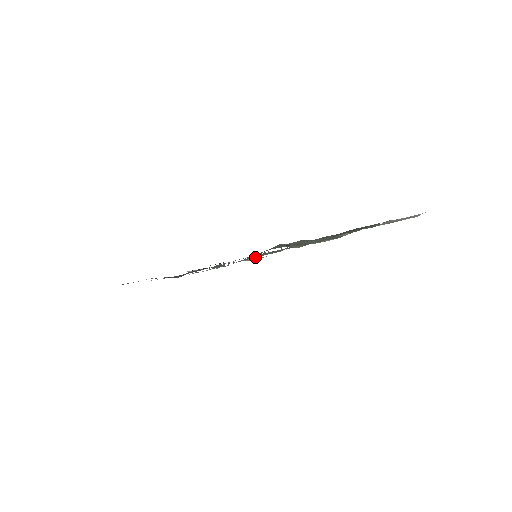
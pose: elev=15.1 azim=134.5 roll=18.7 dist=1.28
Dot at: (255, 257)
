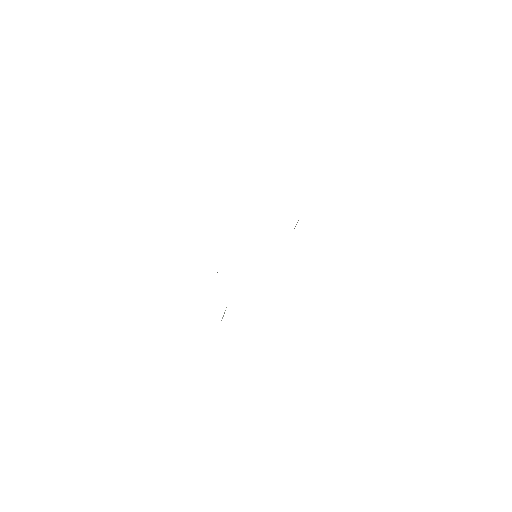
Dot at: occluded
